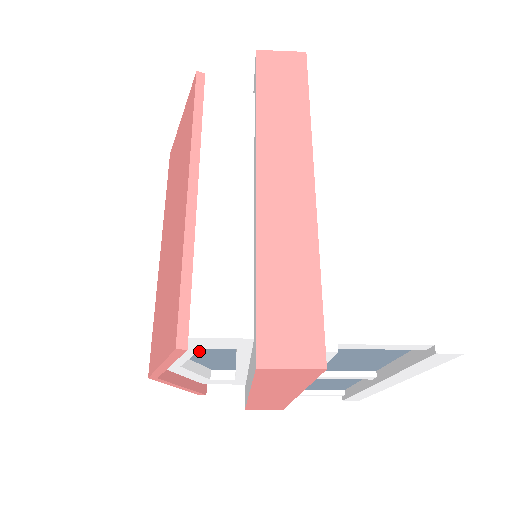
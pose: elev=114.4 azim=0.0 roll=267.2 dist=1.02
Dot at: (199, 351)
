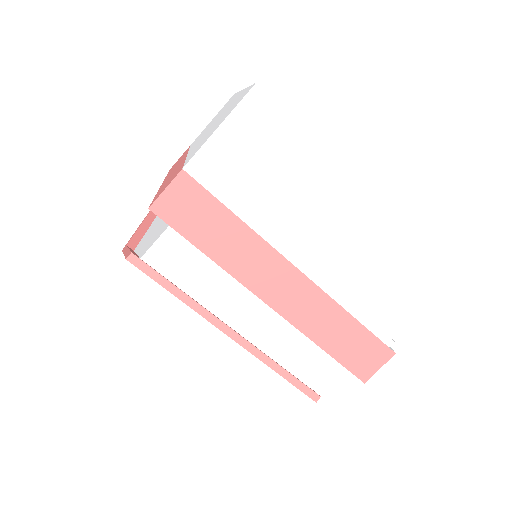
Dot at: occluded
